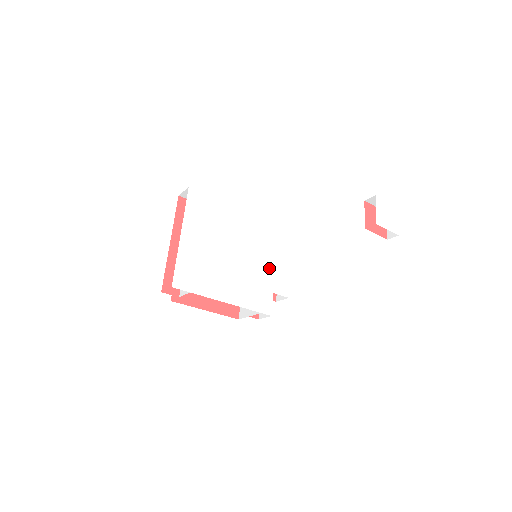
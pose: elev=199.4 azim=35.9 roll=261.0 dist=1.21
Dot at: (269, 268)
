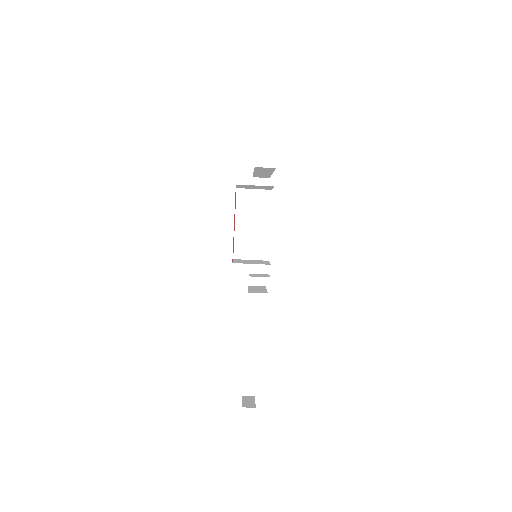
Dot at: occluded
